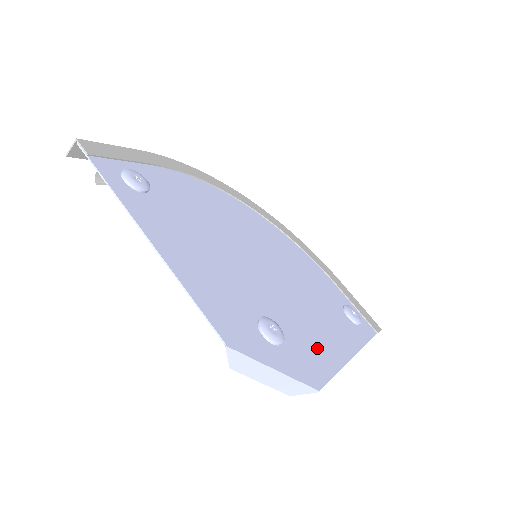
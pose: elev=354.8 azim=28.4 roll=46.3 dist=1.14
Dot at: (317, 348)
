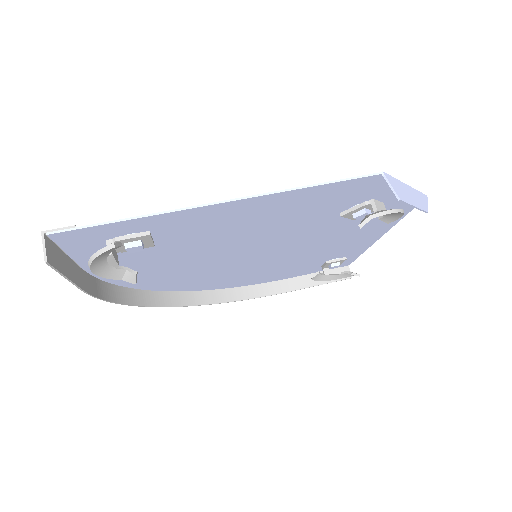
Dot at: (375, 222)
